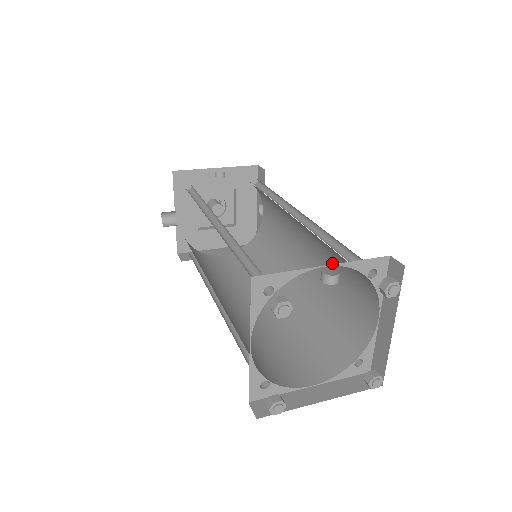
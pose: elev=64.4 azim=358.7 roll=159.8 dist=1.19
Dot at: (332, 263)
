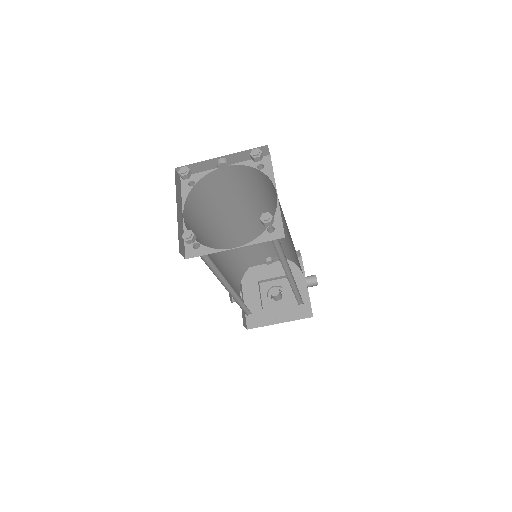
Dot at: (284, 218)
